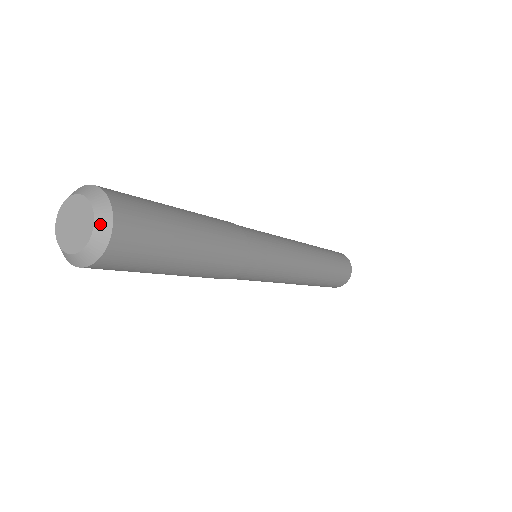
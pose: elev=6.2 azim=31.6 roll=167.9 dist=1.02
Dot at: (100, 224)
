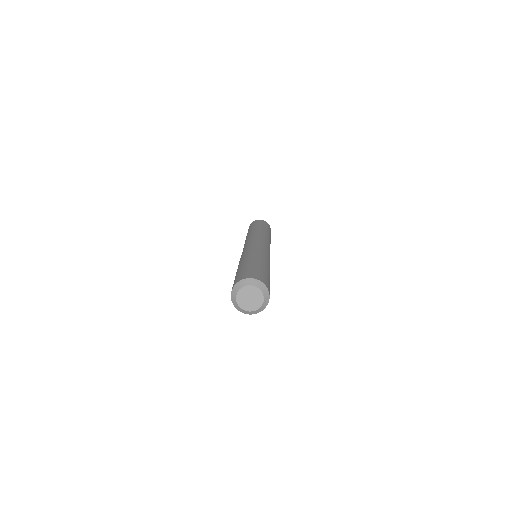
Dot at: (266, 298)
